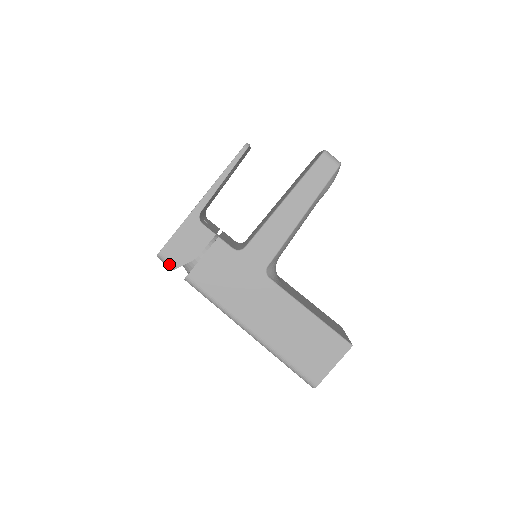
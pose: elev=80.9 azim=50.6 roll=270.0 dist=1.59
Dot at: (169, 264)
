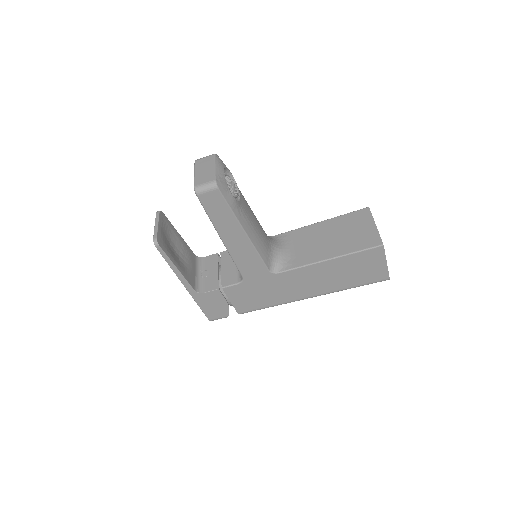
Dot at: occluded
